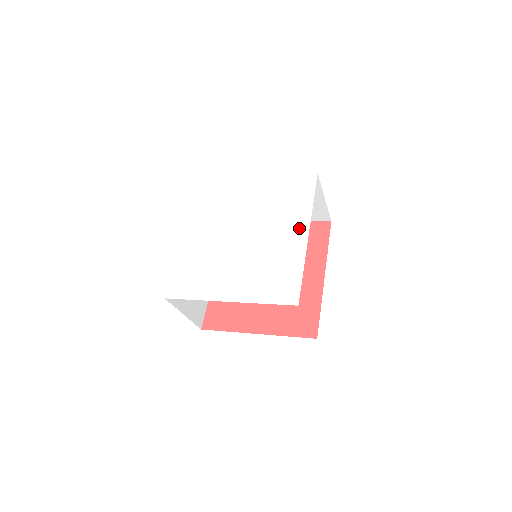
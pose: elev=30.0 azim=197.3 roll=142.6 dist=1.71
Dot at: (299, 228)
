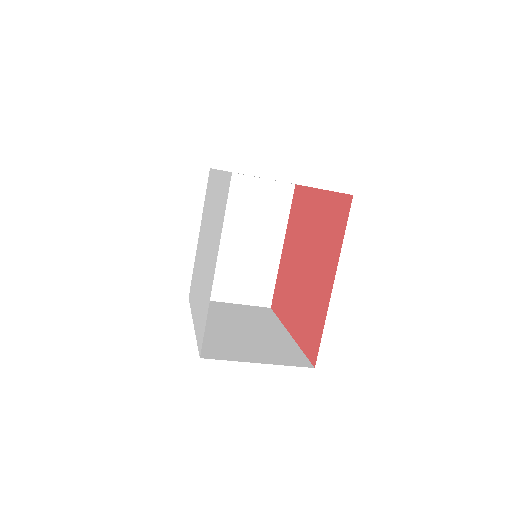
Dot at: (215, 182)
